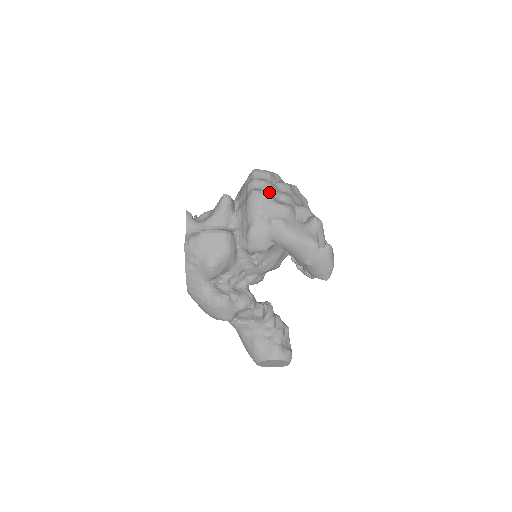
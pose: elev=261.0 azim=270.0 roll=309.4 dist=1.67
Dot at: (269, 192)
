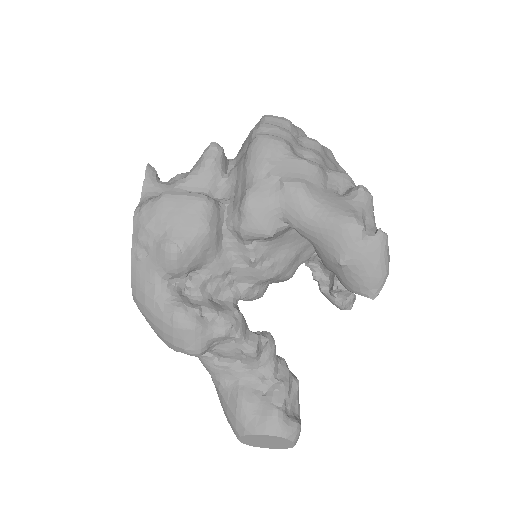
Dot at: (286, 140)
